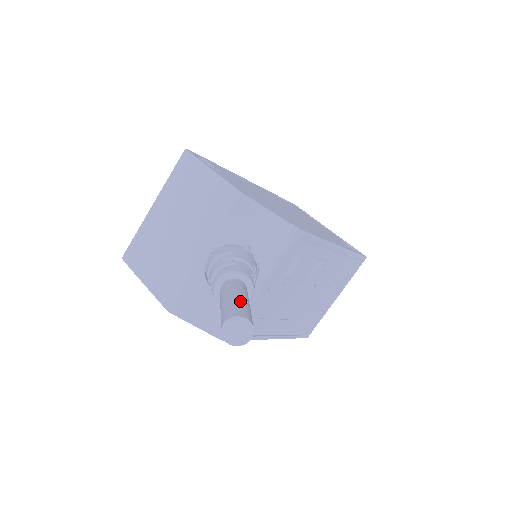
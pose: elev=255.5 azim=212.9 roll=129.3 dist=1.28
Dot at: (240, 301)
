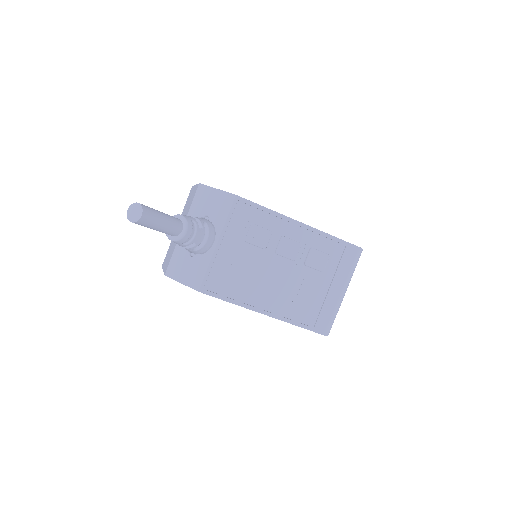
Dot at: occluded
